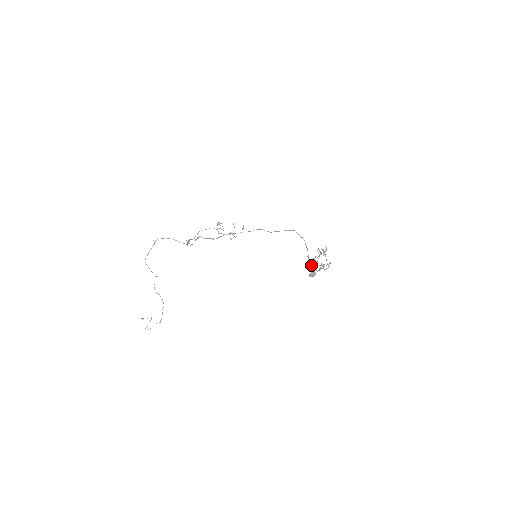
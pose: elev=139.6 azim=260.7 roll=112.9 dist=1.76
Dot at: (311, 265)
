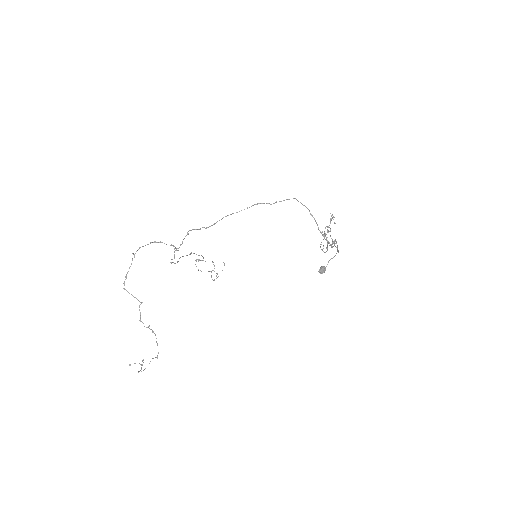
Dot at: (324, 237)
